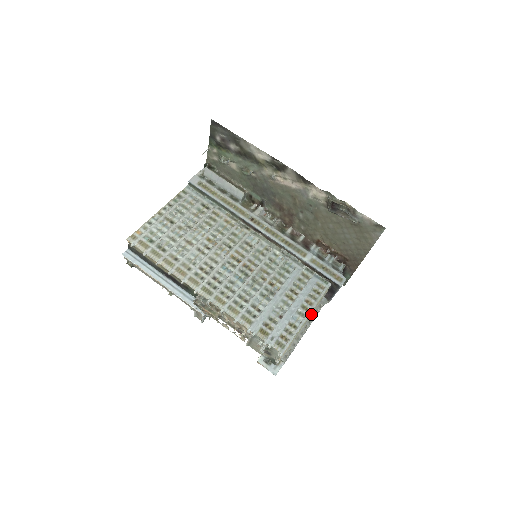
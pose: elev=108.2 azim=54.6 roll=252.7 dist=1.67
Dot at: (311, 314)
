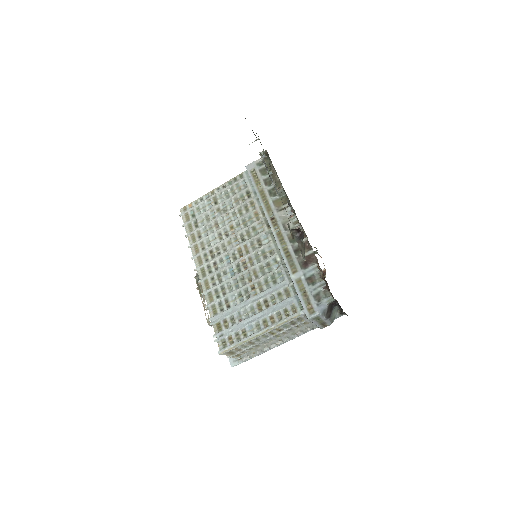
Dot at: (267, 331)
